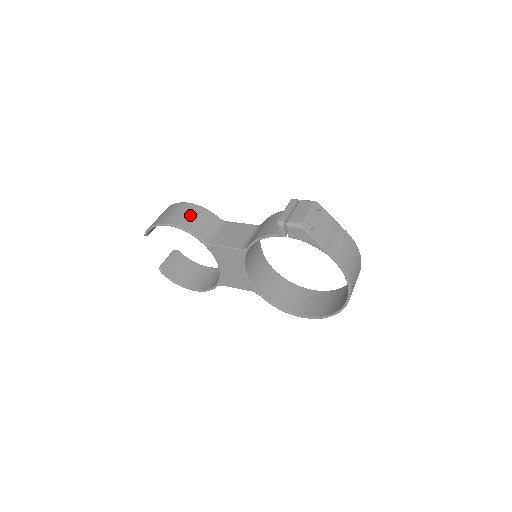
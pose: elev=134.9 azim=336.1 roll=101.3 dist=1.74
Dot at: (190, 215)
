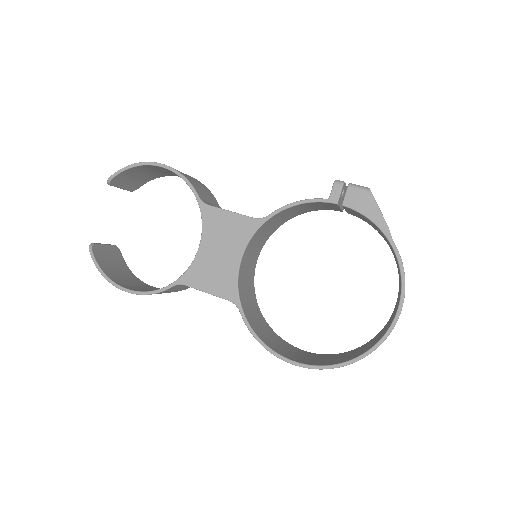
Dot at: occluded
